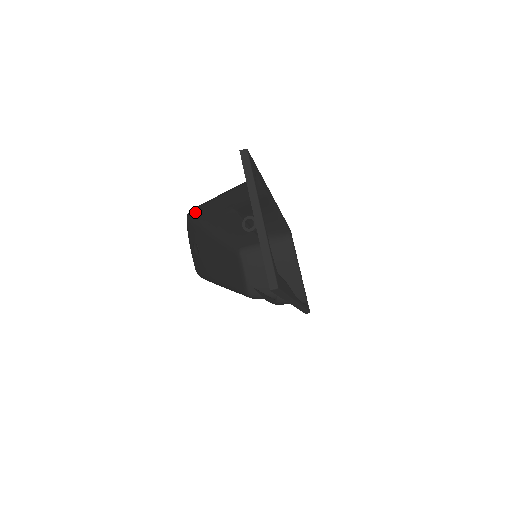
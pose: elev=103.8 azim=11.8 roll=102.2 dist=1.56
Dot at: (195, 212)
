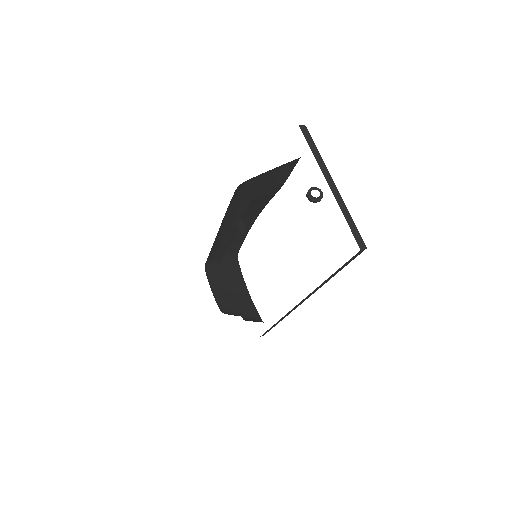
Dot at: (238, 189)
